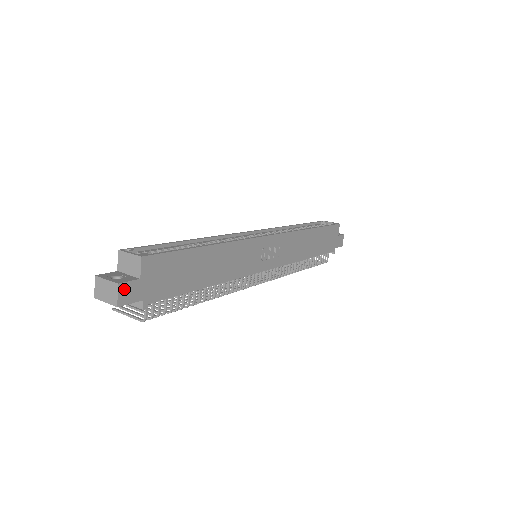
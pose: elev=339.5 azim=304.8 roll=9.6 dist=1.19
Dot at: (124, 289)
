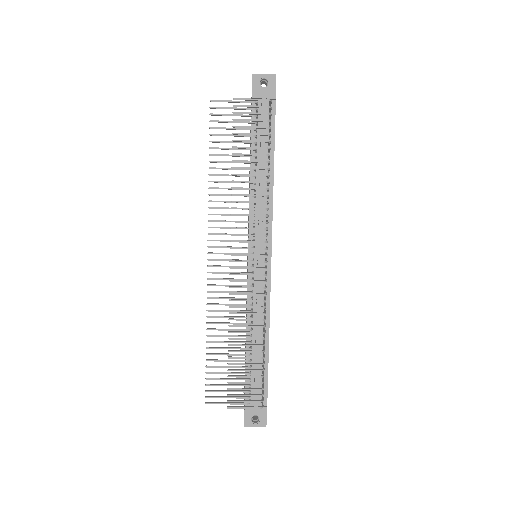
Dot at: occluded
